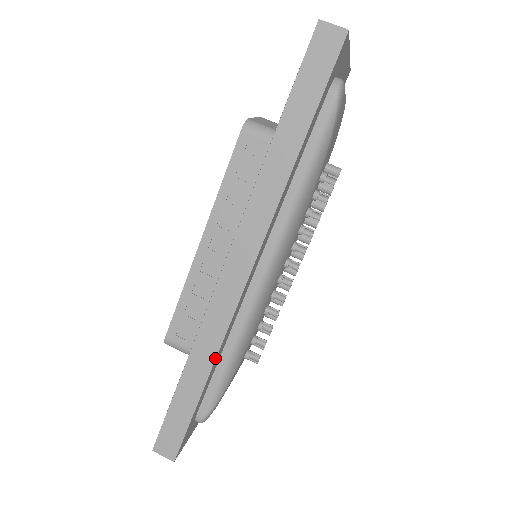
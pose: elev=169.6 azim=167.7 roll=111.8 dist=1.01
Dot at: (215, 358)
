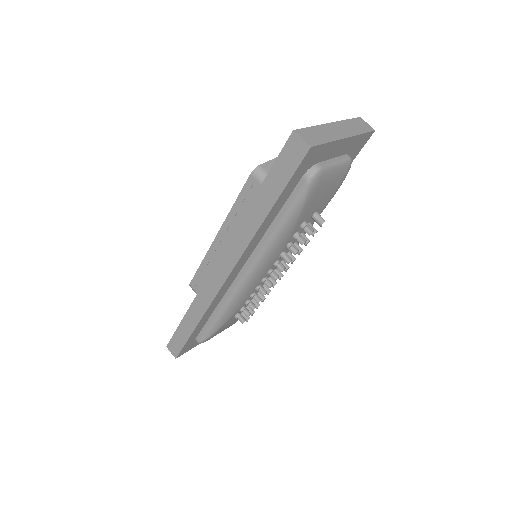
Dot at: (202, 316)
